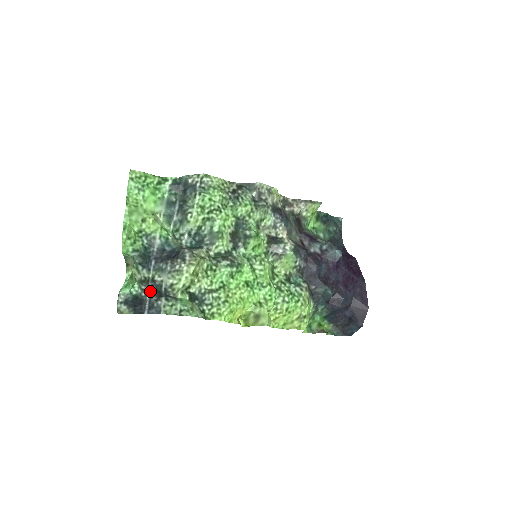
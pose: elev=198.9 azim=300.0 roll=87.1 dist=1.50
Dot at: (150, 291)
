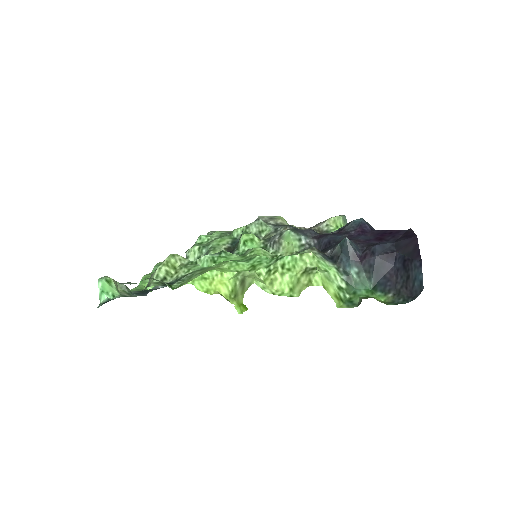
Dot at: occluded
